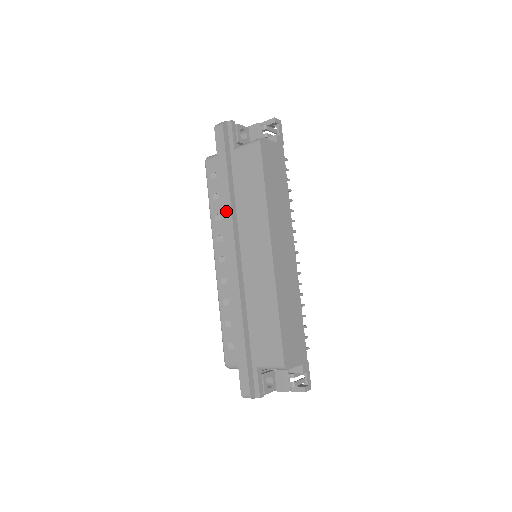
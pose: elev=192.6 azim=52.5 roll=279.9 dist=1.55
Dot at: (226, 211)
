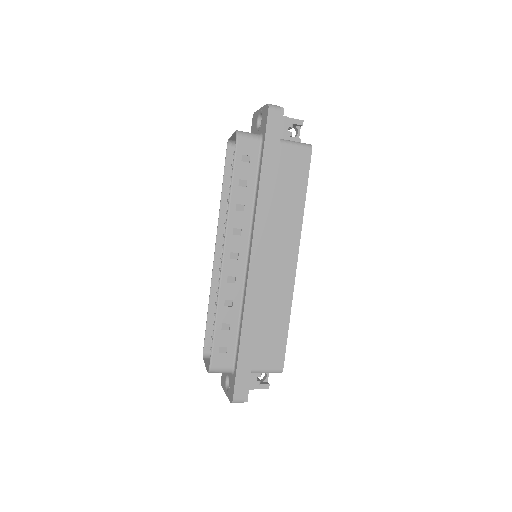
Dot at: (261, 207)
